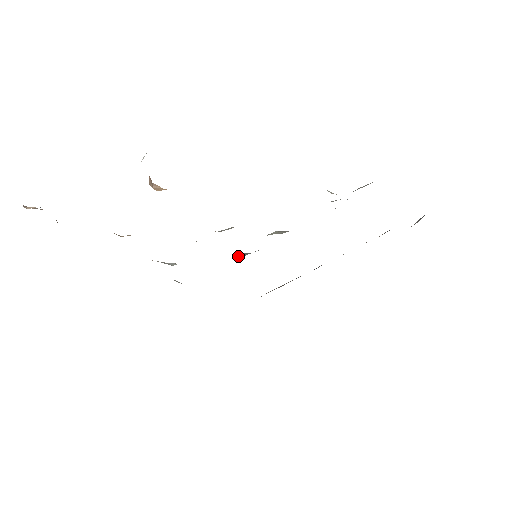
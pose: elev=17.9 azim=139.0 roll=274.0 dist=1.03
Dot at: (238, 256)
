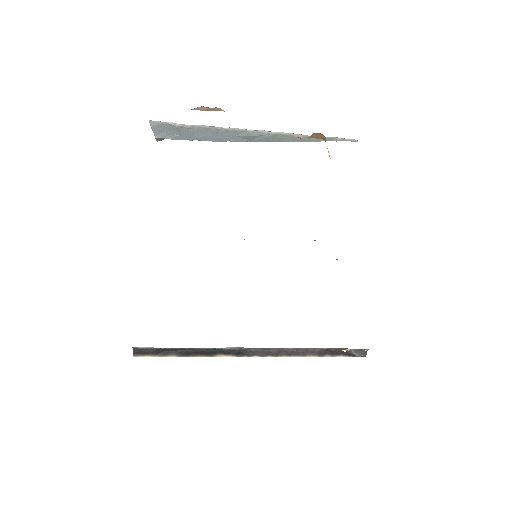
Dot at: occluded
